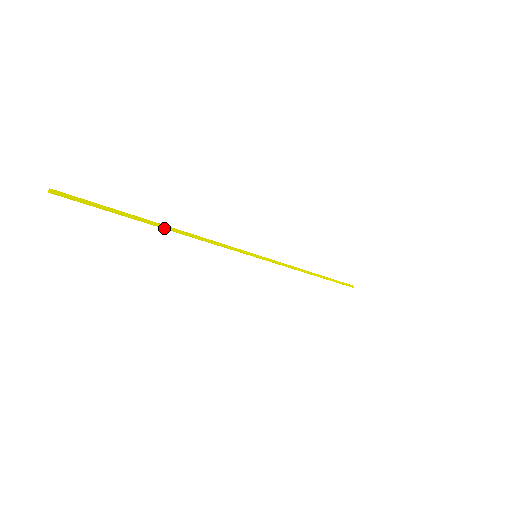
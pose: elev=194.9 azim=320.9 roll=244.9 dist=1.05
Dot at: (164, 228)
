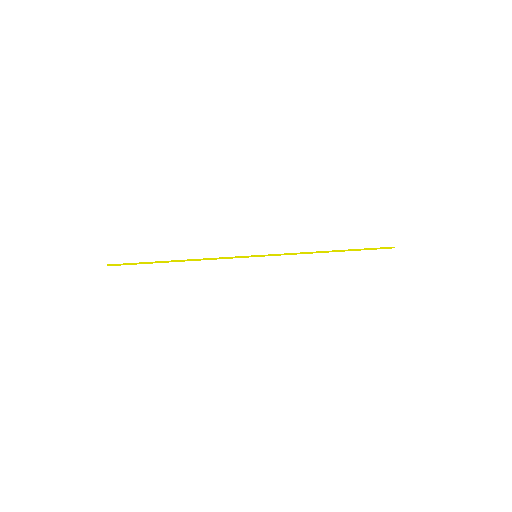
Dot at: occluded
